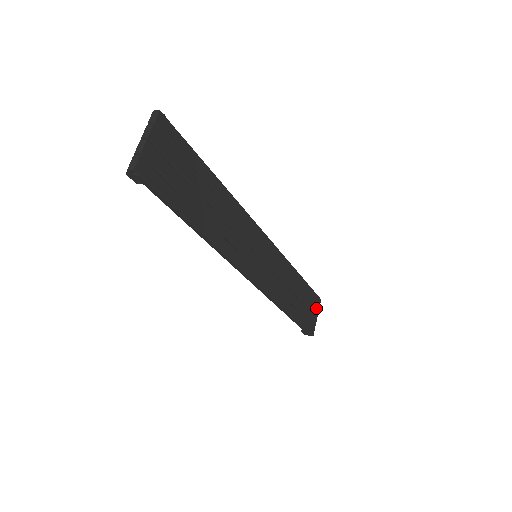
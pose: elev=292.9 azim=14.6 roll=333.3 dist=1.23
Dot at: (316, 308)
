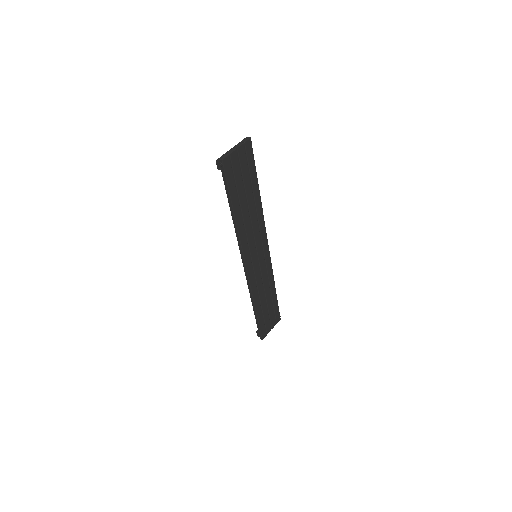
Dot at: (274, 322)
